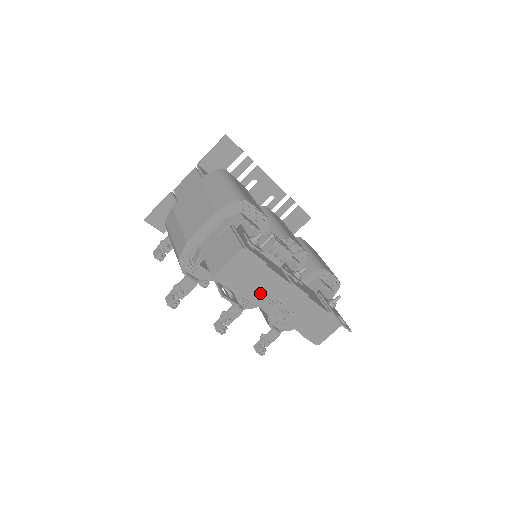
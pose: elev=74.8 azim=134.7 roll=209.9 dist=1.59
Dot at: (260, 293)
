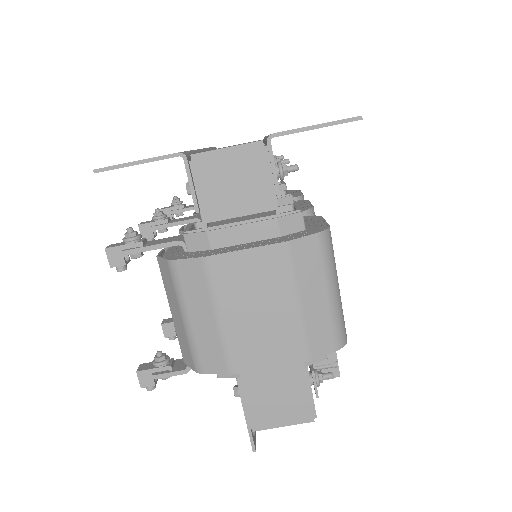
Dot at: occluded
